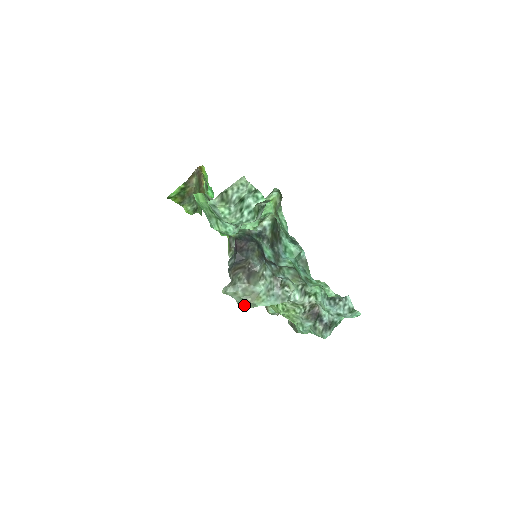
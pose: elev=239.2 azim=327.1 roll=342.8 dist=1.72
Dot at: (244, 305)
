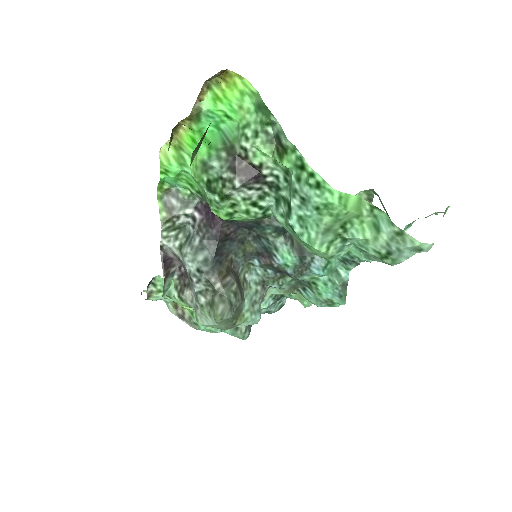
Dot at: (218, 328)
